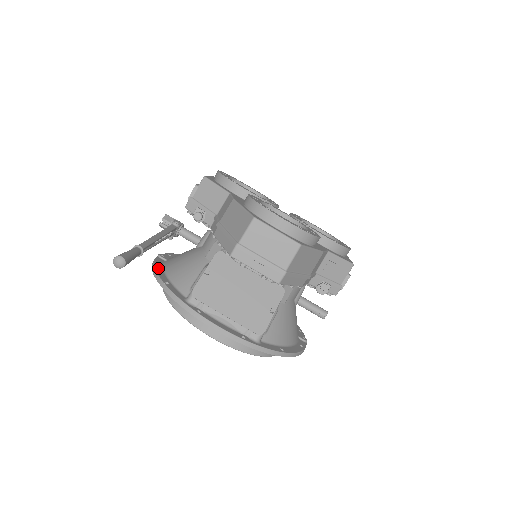
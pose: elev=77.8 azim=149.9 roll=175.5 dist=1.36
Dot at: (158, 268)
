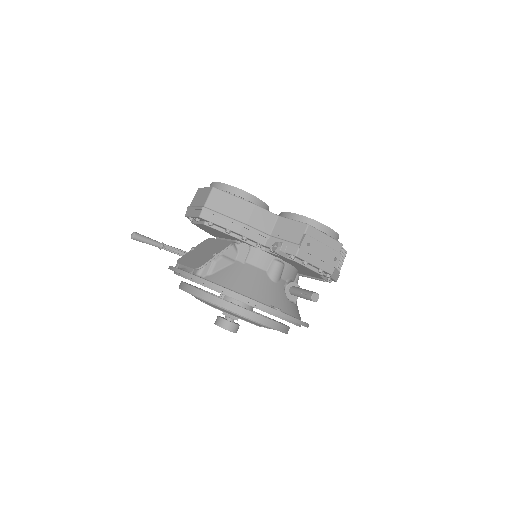
Dot at: occluded
